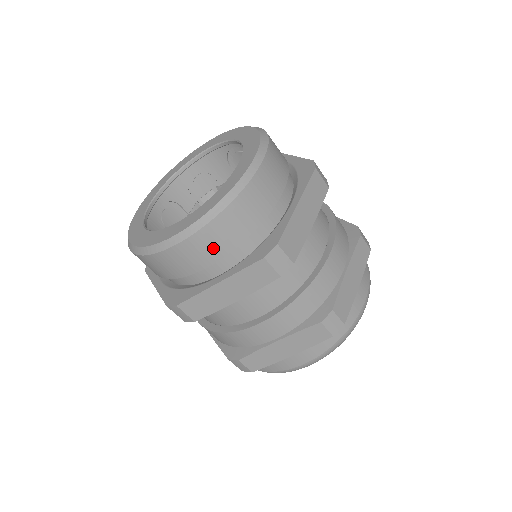
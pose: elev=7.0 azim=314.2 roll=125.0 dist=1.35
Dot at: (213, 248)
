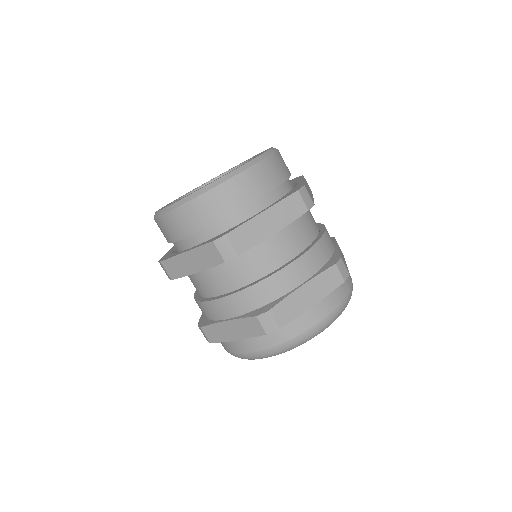
Dot at: (257, 186)
